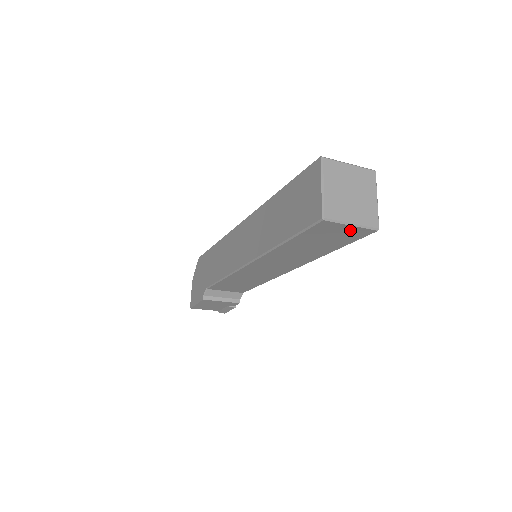
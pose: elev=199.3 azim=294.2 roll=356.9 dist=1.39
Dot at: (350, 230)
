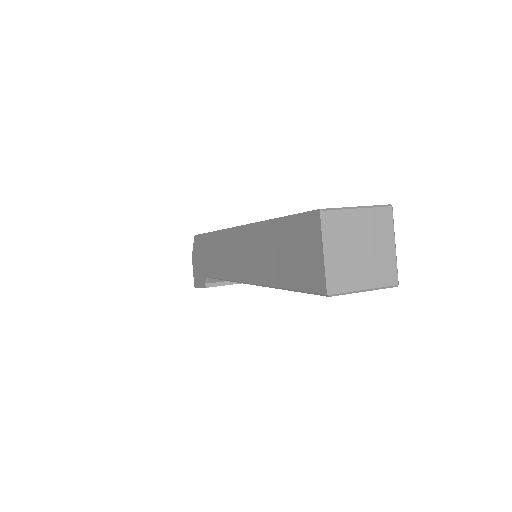
Dot at: occluded
